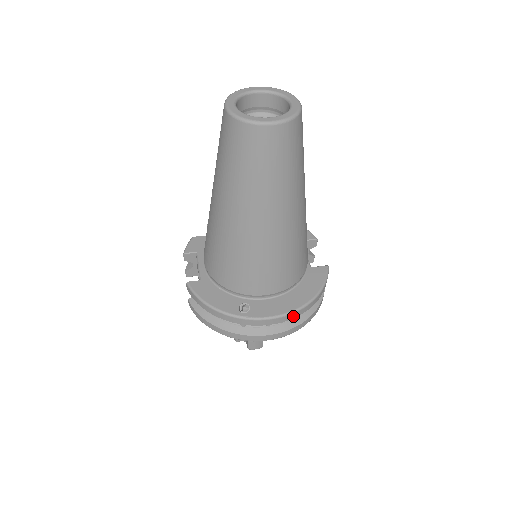
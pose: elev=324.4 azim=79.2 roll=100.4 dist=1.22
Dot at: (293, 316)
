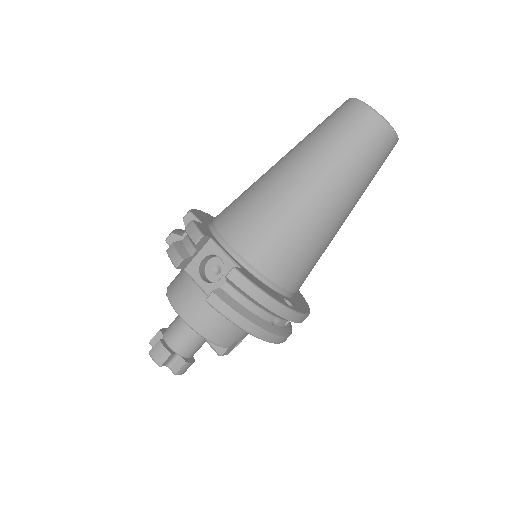
Dot at: occluded
